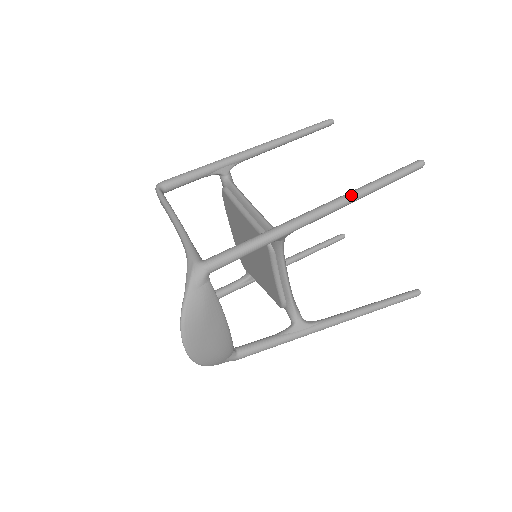
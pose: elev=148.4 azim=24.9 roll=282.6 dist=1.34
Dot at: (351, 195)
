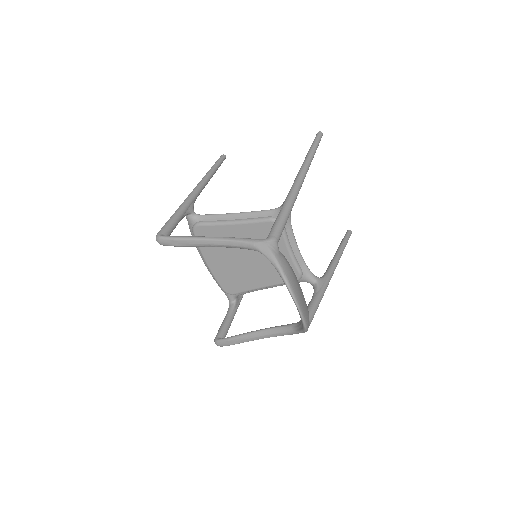
Dot at: (307, 161)
